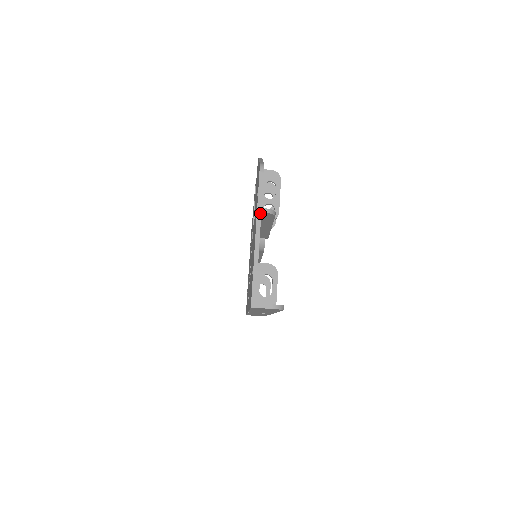
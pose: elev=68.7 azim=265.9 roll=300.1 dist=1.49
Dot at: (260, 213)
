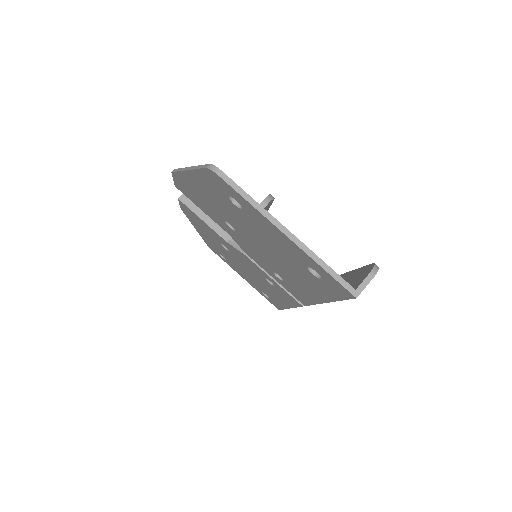
Dot at: (264, 210)
